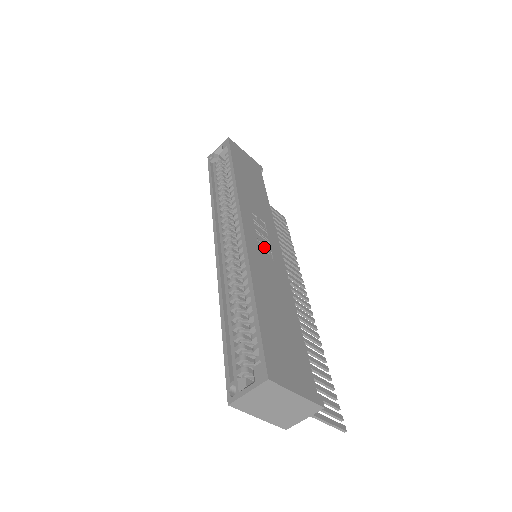
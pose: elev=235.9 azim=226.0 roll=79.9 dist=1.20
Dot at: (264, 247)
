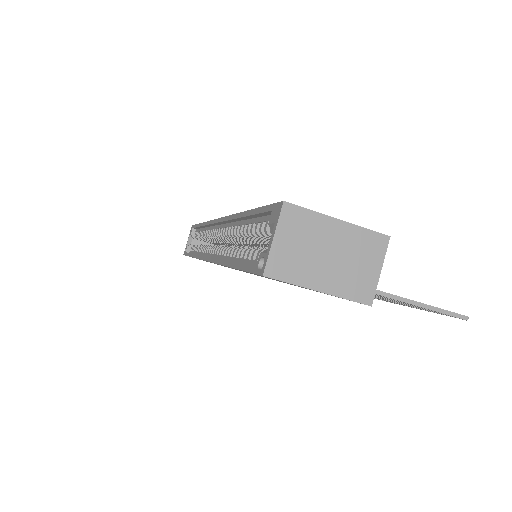
Dot at: occluded
